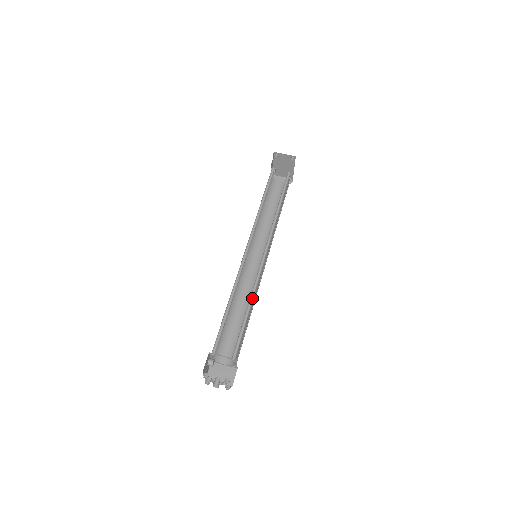
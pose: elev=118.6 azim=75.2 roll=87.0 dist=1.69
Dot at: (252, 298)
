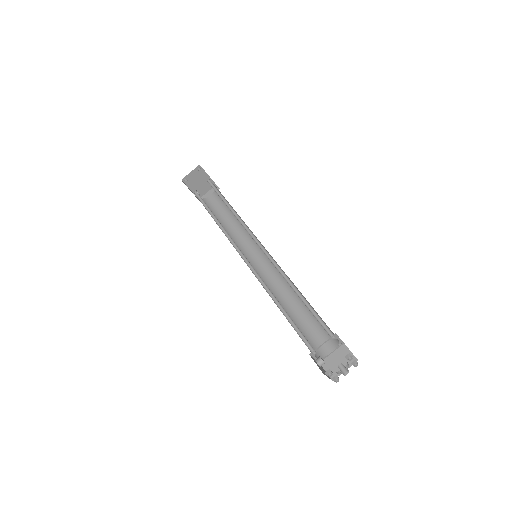
Dot at: (290, 283)
